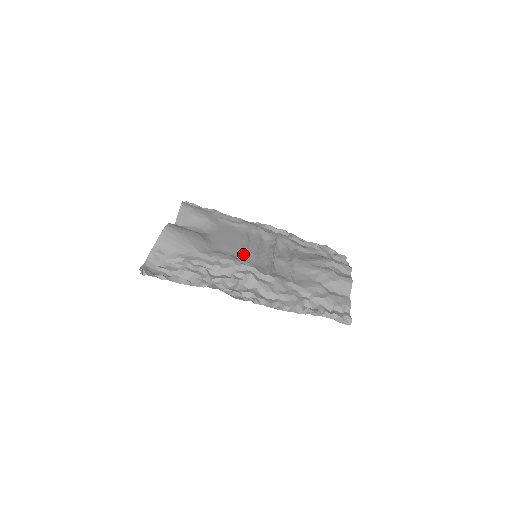
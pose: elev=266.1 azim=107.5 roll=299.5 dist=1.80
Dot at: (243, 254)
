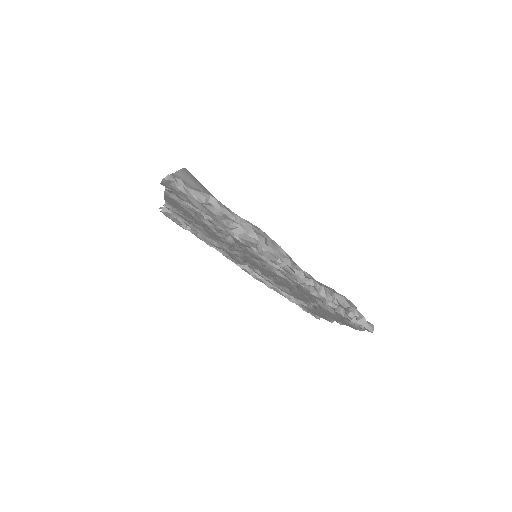
Dot at: occluded
